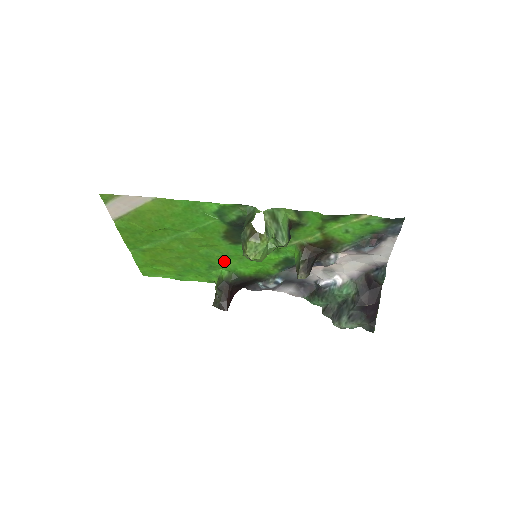
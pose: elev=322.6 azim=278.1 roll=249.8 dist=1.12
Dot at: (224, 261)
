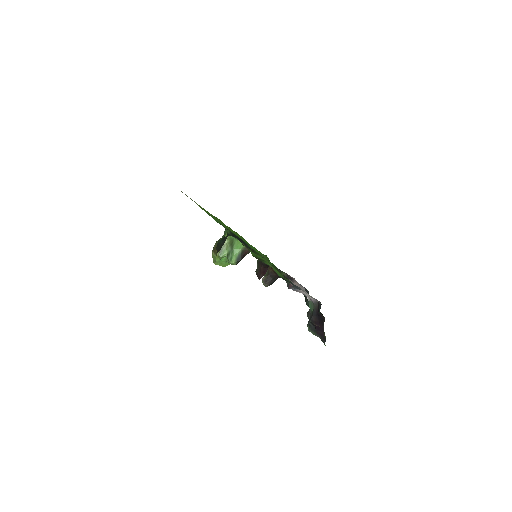
Dot at: occluded
